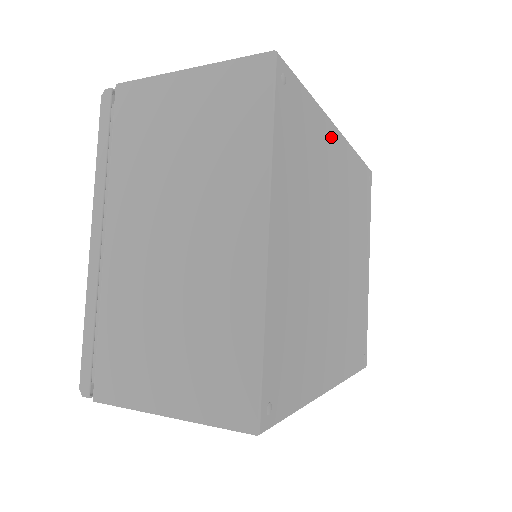
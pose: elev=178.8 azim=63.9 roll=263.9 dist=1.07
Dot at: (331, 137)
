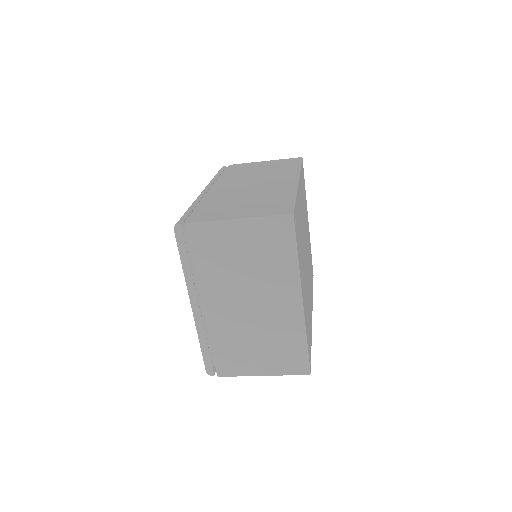
Dot at: (299, 194)
